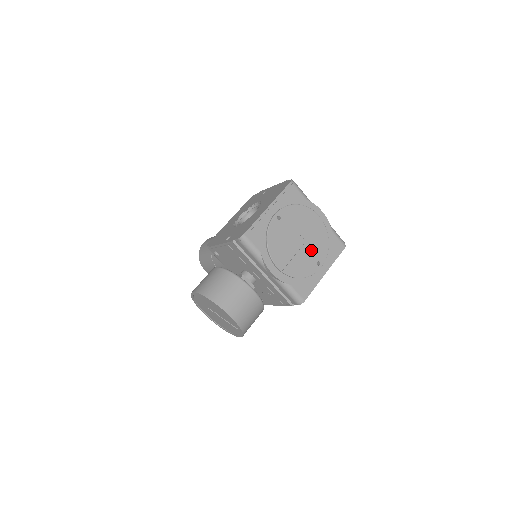
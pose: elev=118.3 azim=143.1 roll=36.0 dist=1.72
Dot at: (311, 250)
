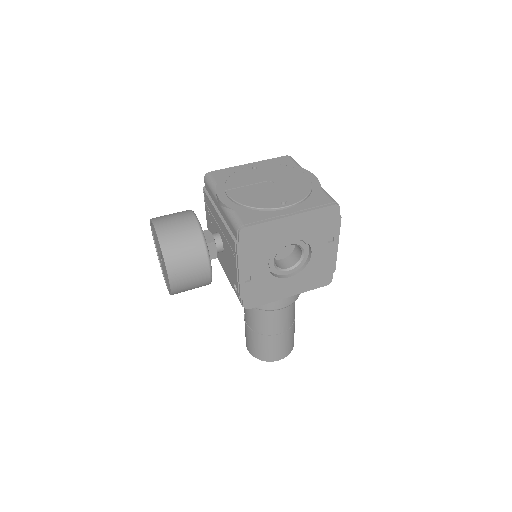
Dot at: (280, 193)
